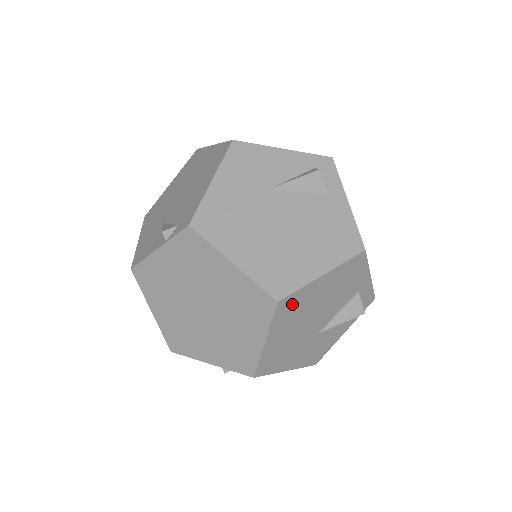
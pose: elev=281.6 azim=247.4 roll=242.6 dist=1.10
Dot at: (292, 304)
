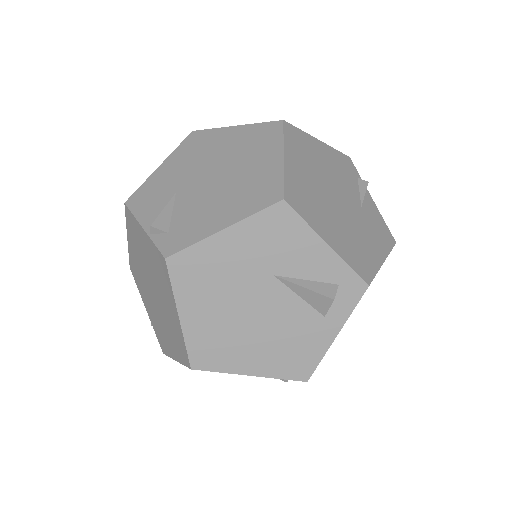
Dot at: occluded
